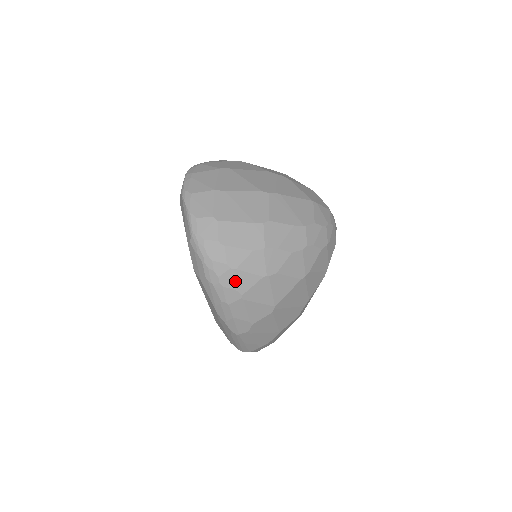
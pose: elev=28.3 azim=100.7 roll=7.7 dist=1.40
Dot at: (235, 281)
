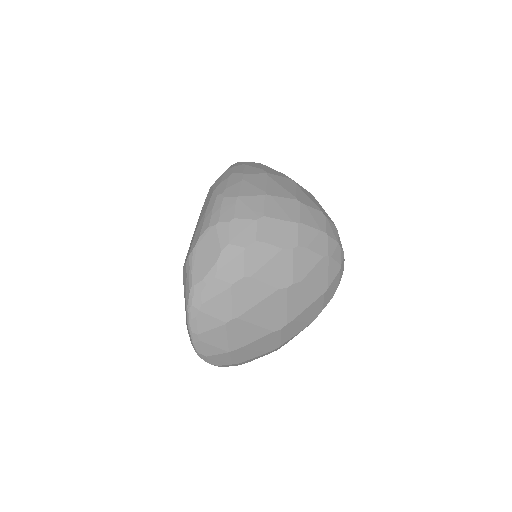
Dot at: occluded
